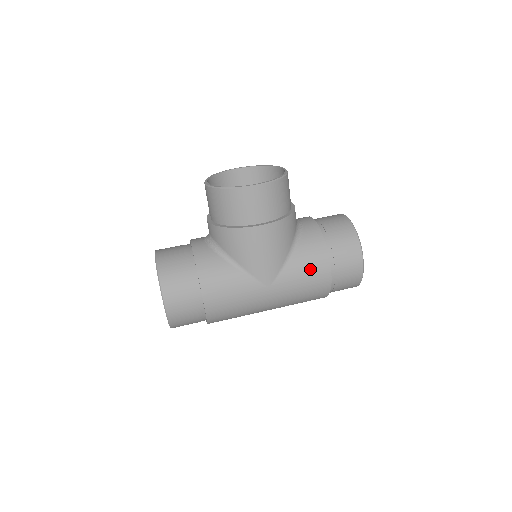
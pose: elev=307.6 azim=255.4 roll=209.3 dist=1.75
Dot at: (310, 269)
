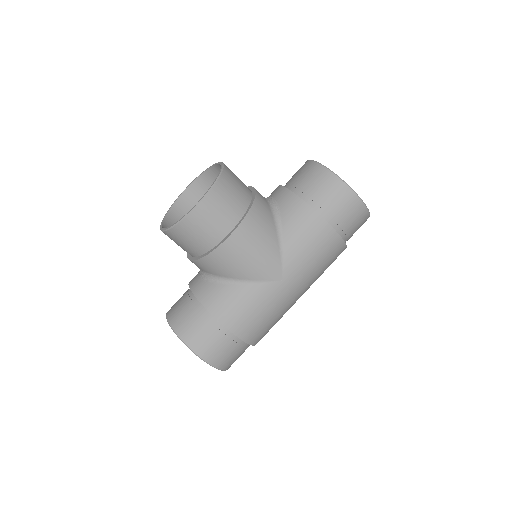
Dot at: (308, 237)
